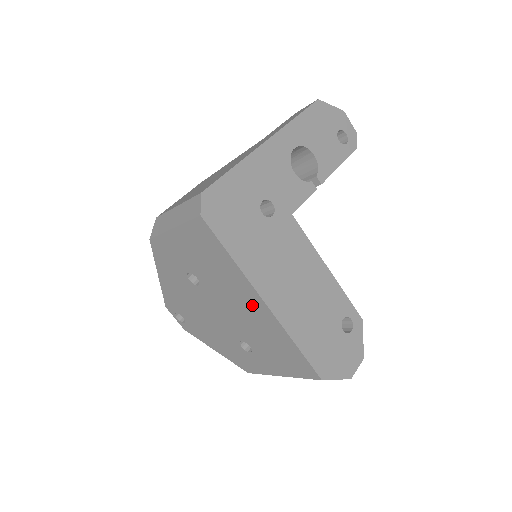
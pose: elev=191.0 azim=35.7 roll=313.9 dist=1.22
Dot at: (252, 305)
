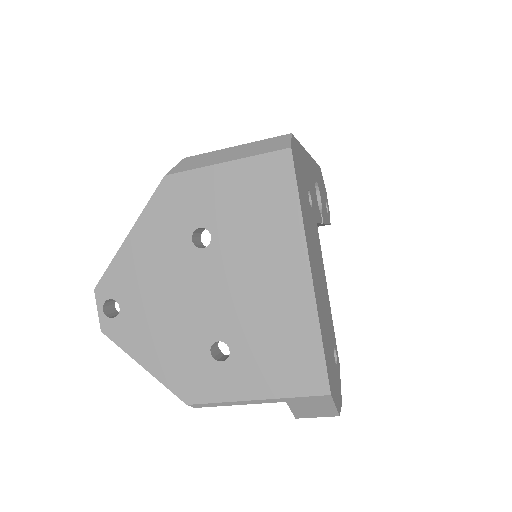
Dot at: (285, 276)
